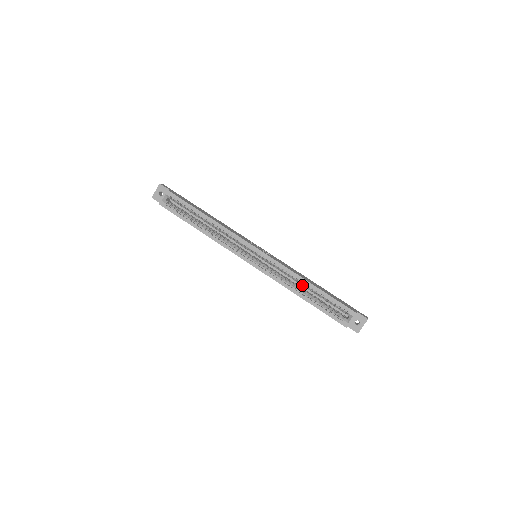
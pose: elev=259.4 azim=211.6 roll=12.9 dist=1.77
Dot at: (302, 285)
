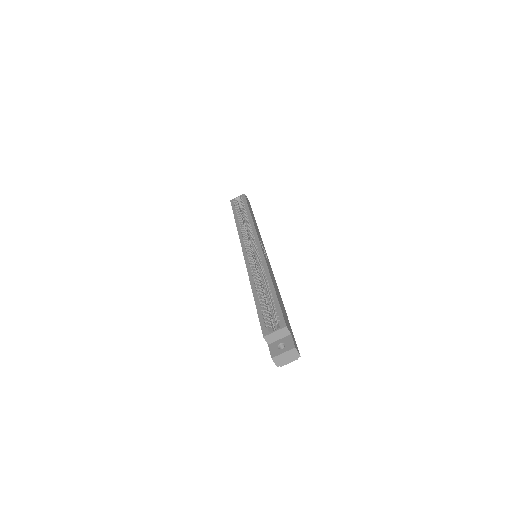
Dot at: (265, 283)
